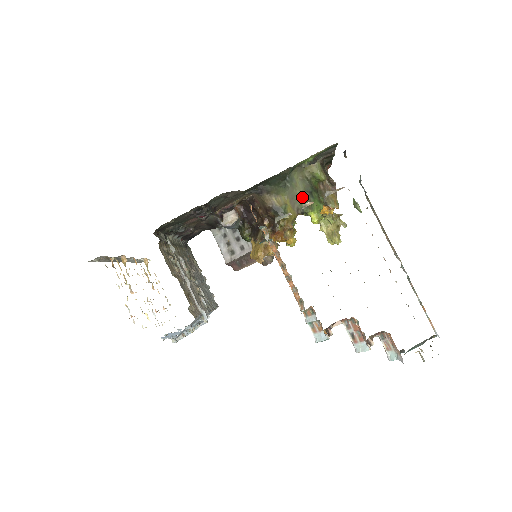
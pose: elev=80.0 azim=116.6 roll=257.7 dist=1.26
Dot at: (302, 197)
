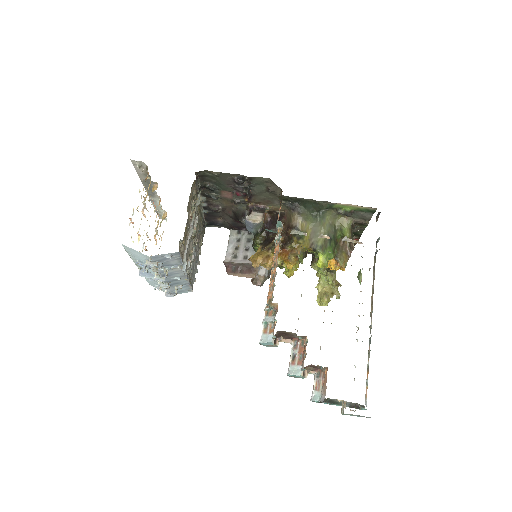
Dot at: occluded
